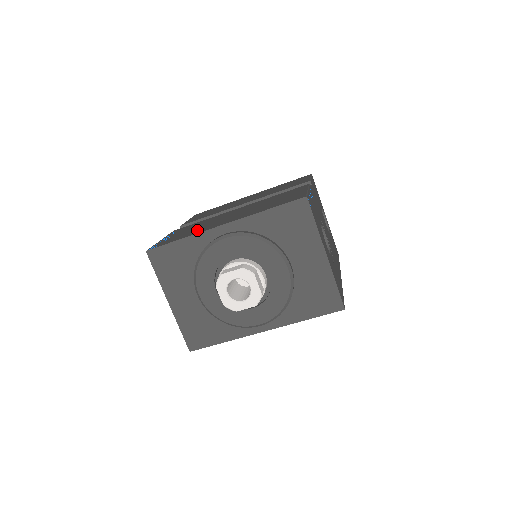
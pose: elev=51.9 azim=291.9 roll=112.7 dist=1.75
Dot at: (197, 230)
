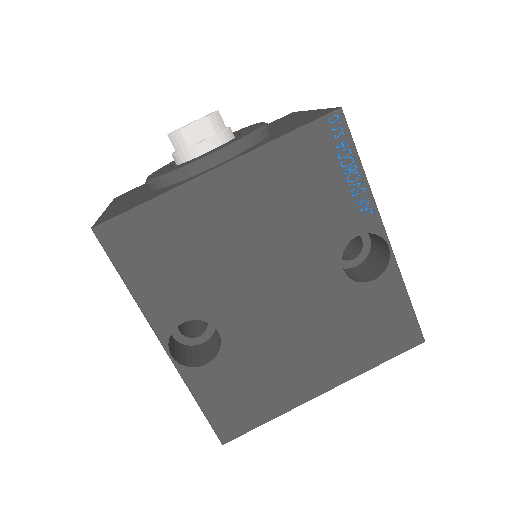
Dot at: occluded
